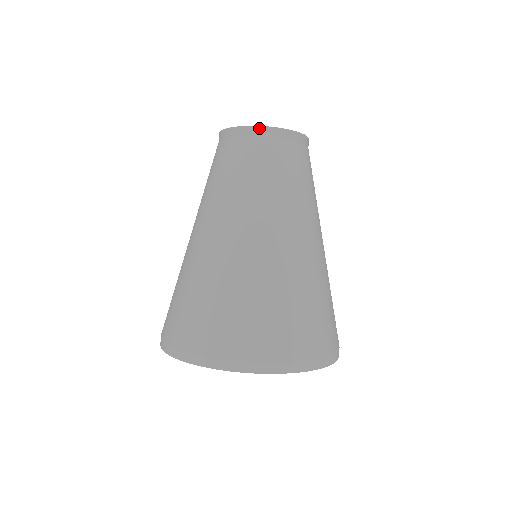
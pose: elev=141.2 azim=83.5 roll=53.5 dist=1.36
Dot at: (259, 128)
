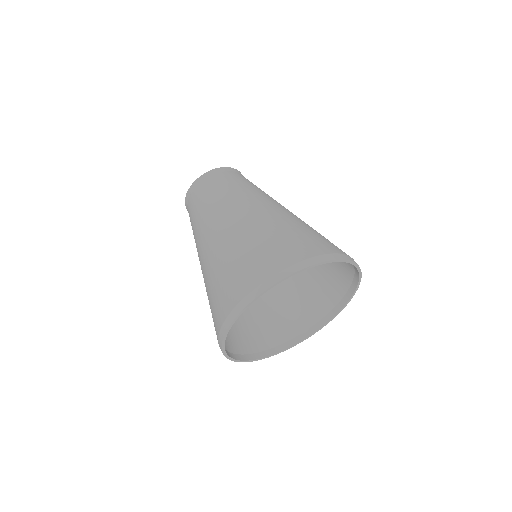
Dot at: (219, 169)
